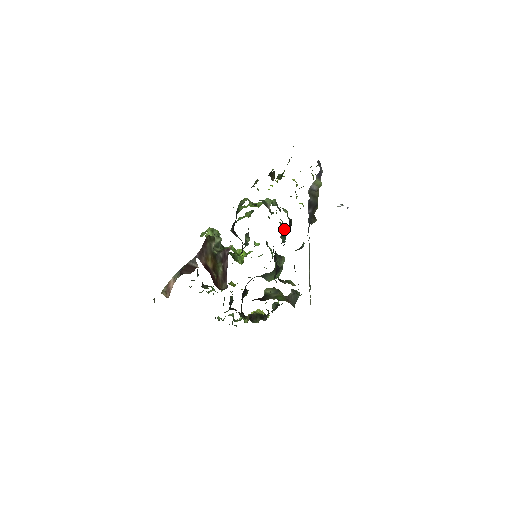
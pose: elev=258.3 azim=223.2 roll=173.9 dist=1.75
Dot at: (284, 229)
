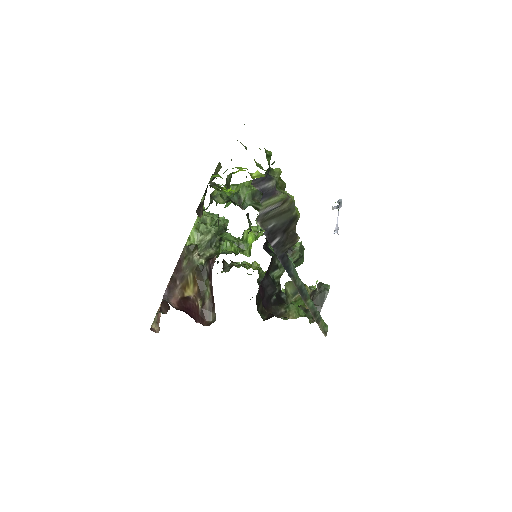
Dot at: (264, 244)
